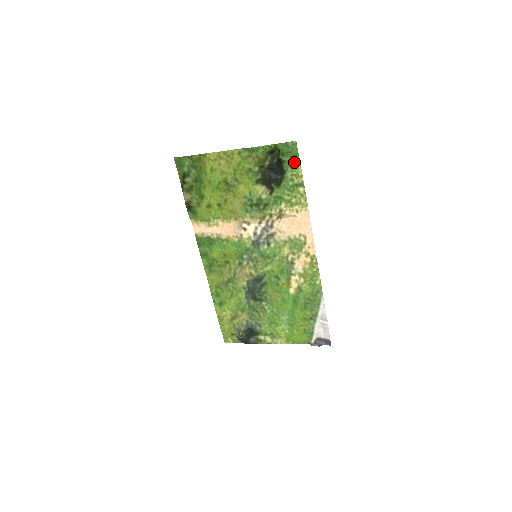
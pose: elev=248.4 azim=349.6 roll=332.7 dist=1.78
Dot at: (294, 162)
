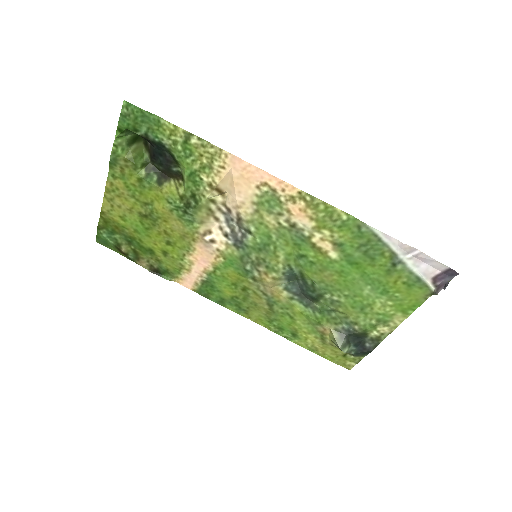
Dot at: (152, 123)
